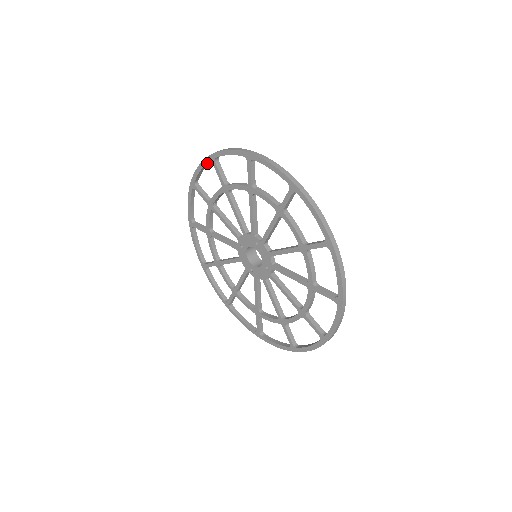
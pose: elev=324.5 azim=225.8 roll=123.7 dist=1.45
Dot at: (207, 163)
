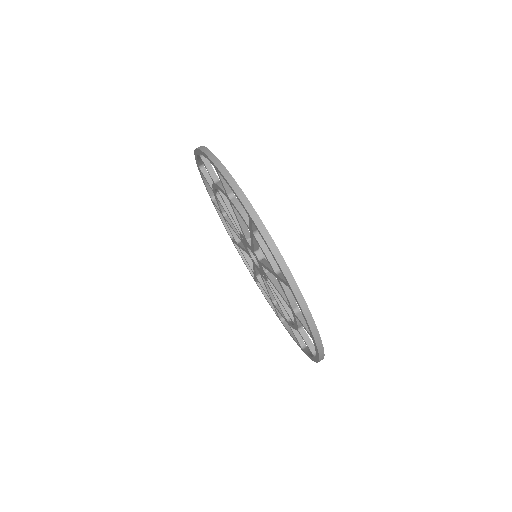
Dot at: occluded
